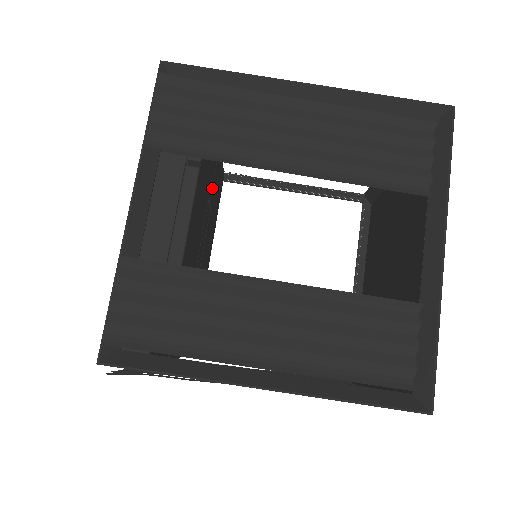
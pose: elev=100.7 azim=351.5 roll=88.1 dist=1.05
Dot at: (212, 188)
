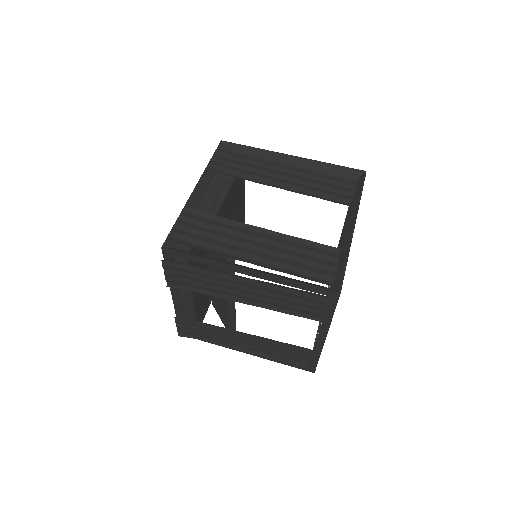
Dot at: occluded
